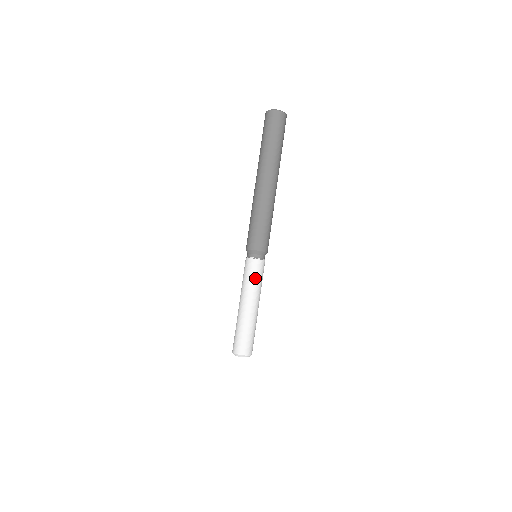
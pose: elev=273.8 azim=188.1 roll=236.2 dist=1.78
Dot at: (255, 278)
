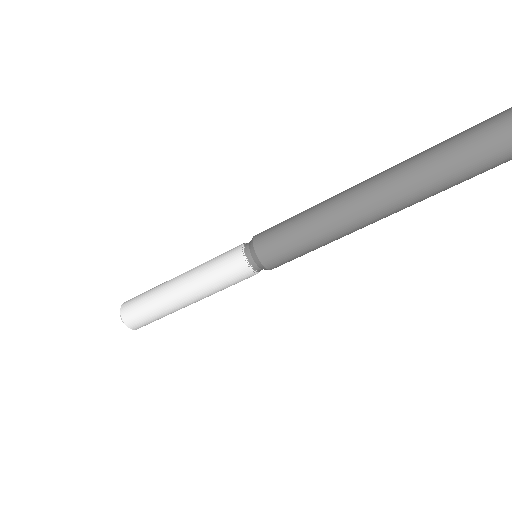
Dot at: occluded
